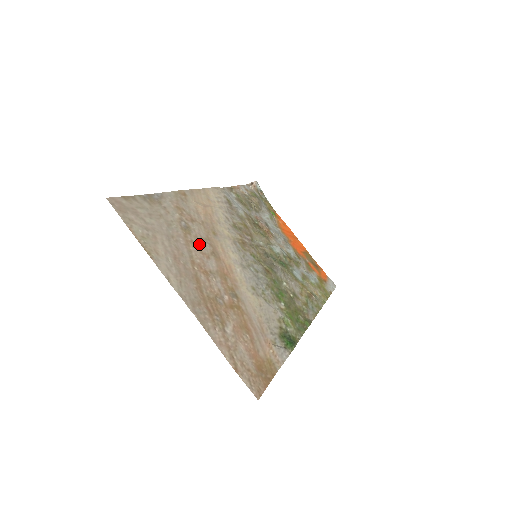
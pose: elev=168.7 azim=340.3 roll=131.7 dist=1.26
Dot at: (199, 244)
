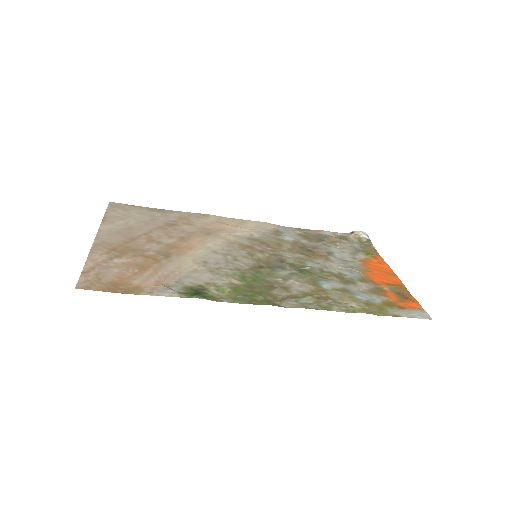
Dot at: (172, 231)
